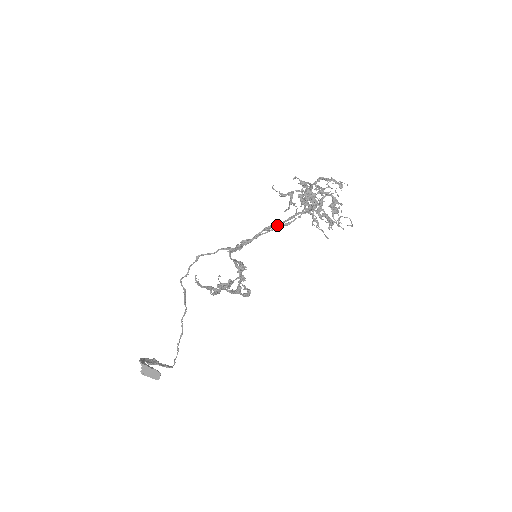
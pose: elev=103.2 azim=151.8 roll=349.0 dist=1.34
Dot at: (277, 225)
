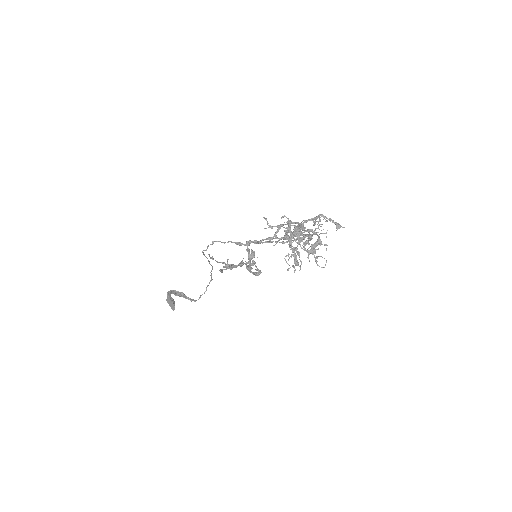
Dot at: occluded
